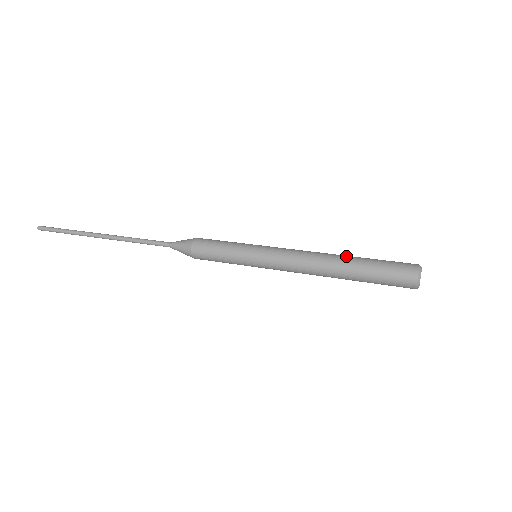
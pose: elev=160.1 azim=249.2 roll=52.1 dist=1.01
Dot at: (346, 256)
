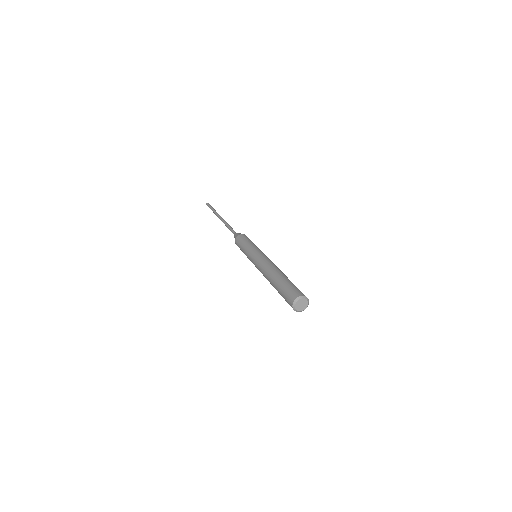
Dot at: (279, 274)
